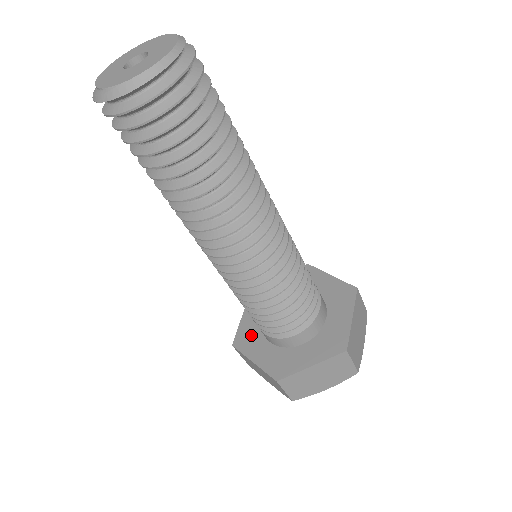
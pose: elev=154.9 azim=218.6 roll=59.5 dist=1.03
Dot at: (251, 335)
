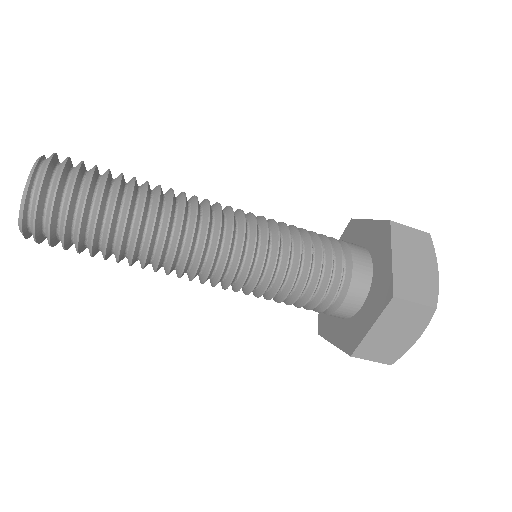
Dot at: occluded
